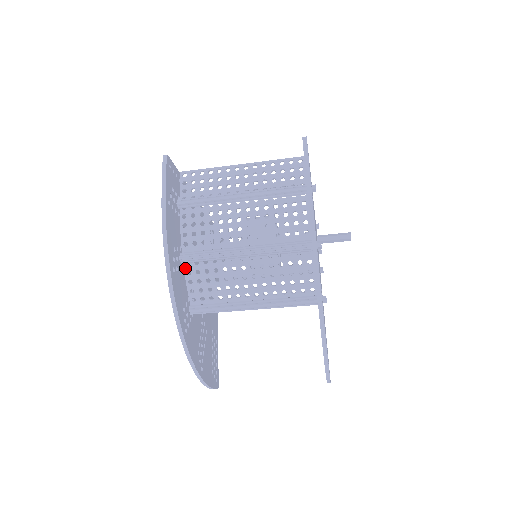
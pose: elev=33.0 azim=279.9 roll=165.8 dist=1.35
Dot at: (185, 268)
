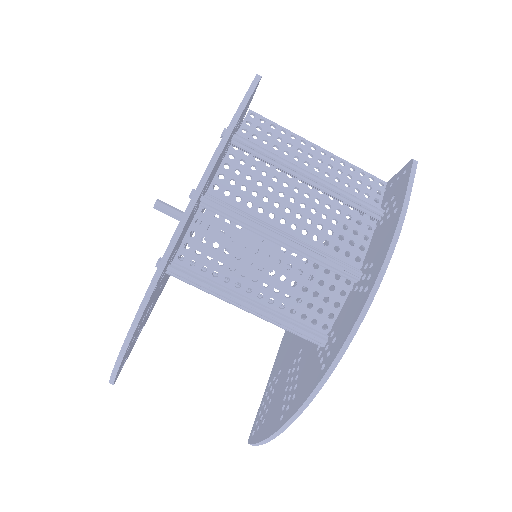
Dot at: (198, 214)
